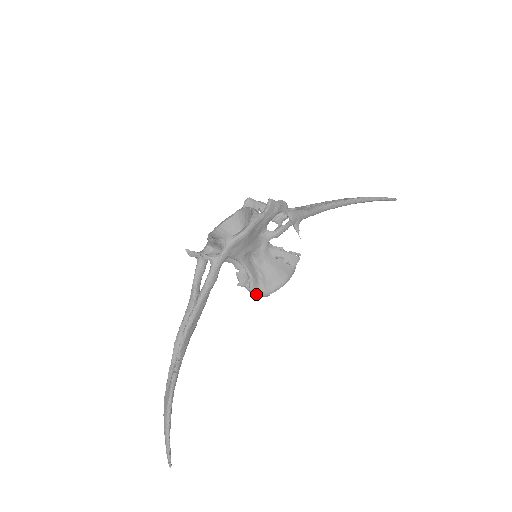
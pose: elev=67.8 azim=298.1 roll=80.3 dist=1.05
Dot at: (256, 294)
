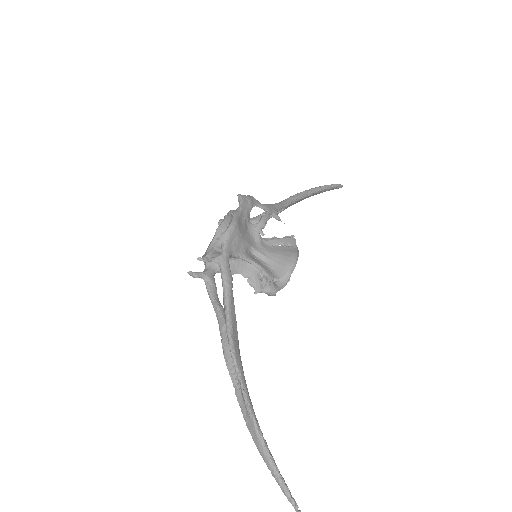
Dot at: (277, 288)
